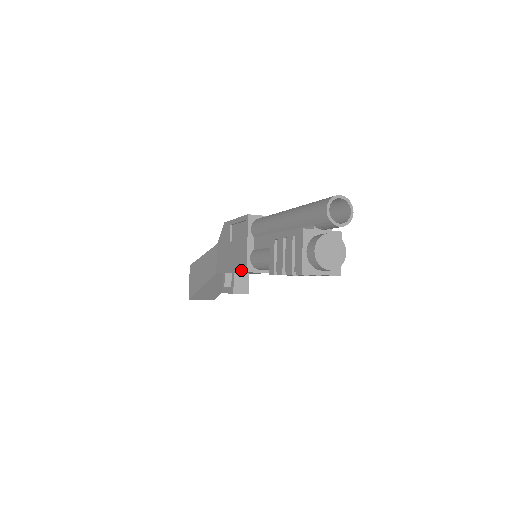
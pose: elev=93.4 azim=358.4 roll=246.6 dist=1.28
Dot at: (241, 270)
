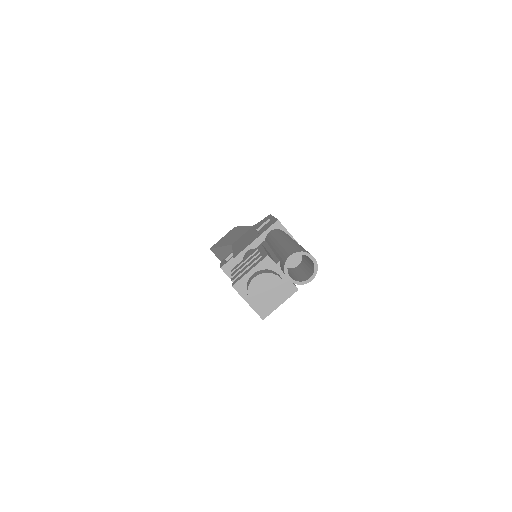
Dot at: (235, 254)
